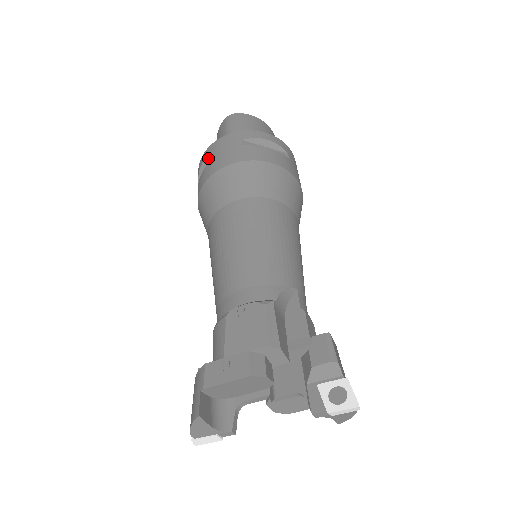
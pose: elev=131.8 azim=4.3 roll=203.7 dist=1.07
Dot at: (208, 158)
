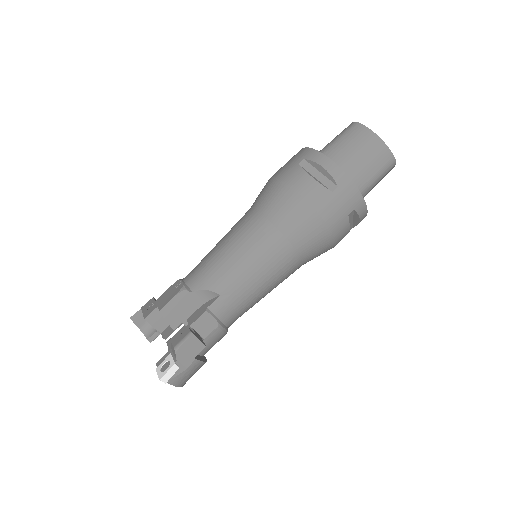
Dot at: occluded
